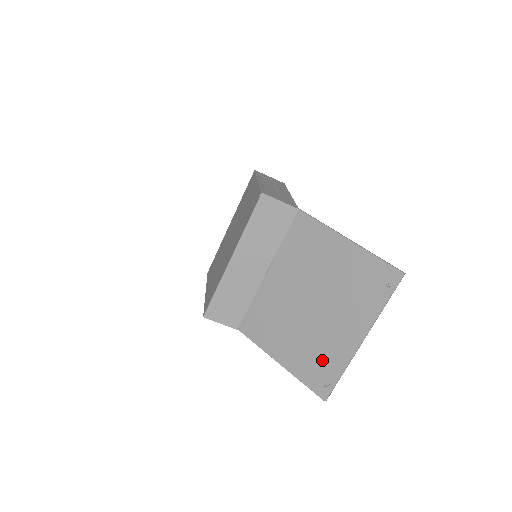
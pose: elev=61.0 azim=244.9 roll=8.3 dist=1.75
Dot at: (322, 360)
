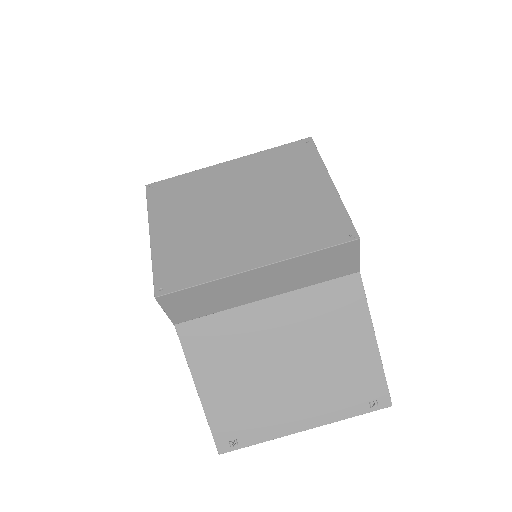
Dot at: (250, 420)
